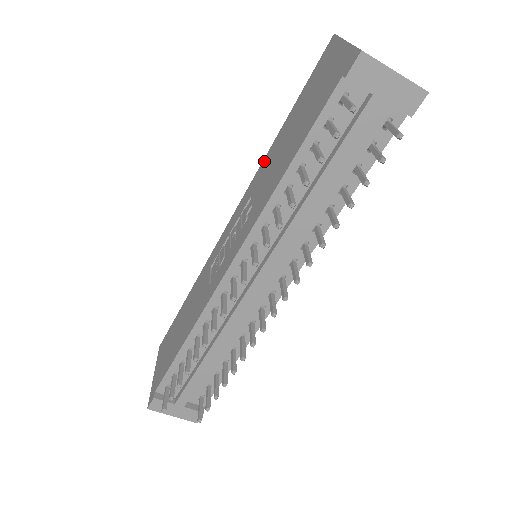
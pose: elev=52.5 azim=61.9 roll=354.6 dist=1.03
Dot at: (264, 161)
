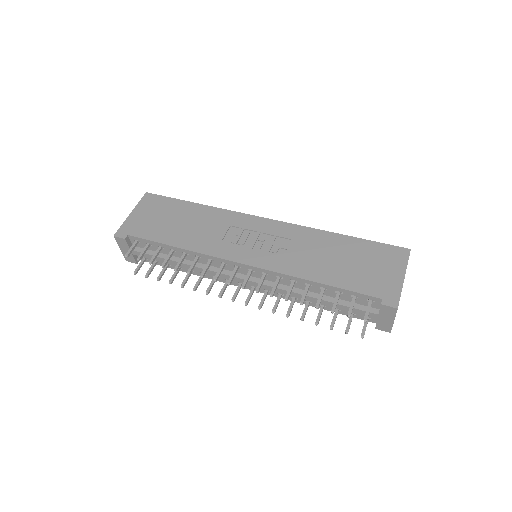
Dot at: (317, 232)
